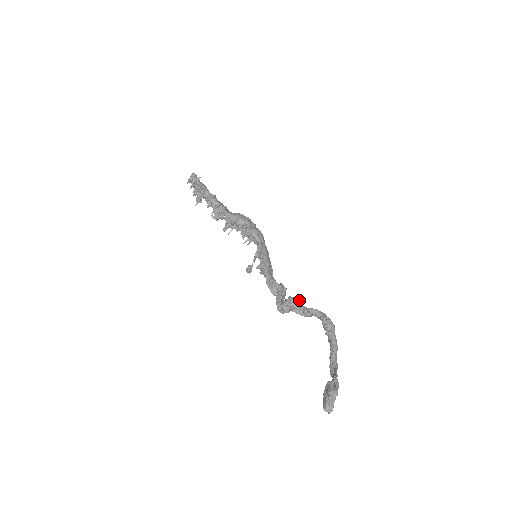
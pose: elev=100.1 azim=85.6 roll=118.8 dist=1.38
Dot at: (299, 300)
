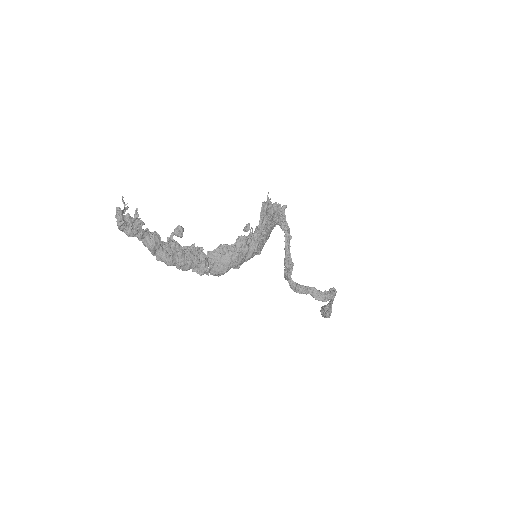
Dot at: (305, 293)
